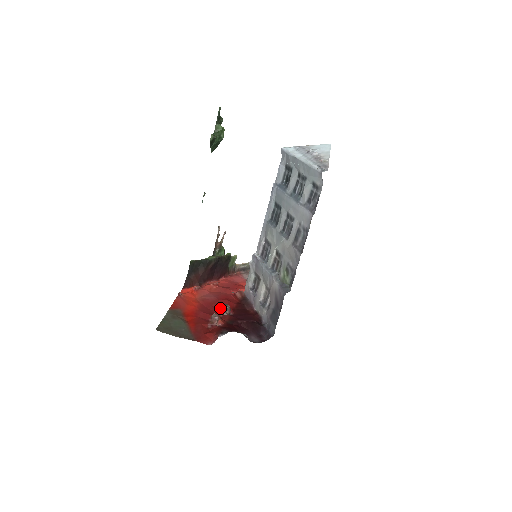
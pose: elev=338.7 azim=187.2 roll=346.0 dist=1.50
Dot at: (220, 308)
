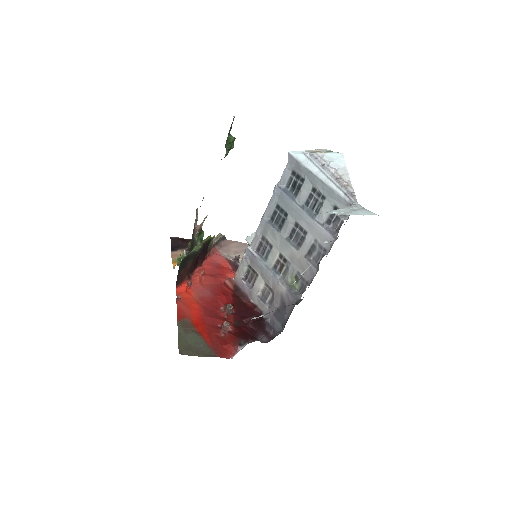
Dot at: (221, 306)
